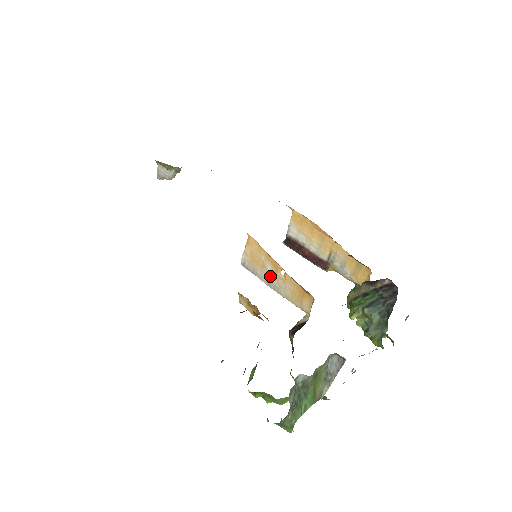
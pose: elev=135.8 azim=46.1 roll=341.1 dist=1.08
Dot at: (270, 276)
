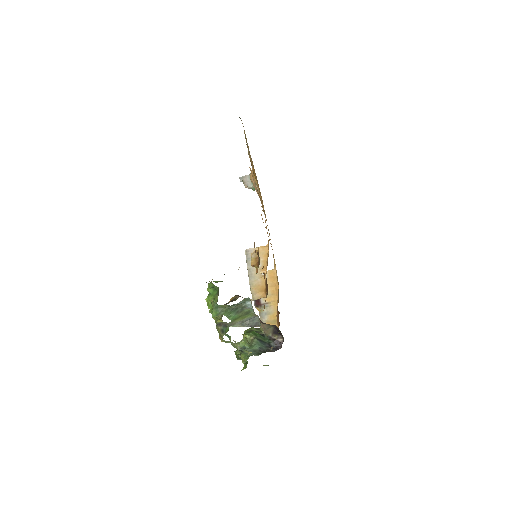
Dot at: (255, 269)
